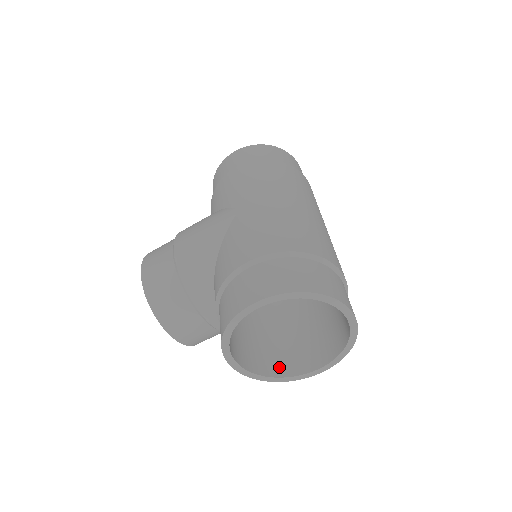
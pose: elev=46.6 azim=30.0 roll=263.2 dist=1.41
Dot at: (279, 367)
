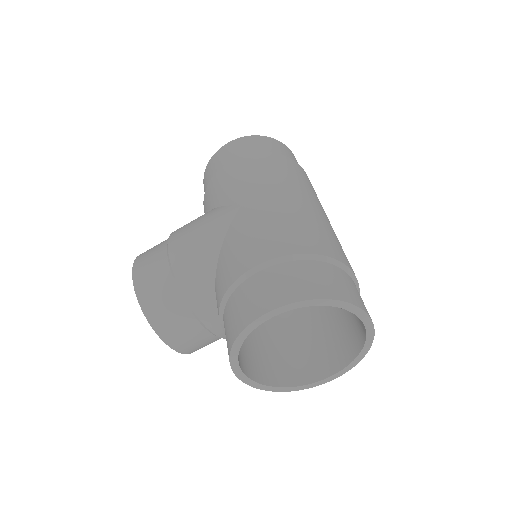
Dot at: (288, 375)
